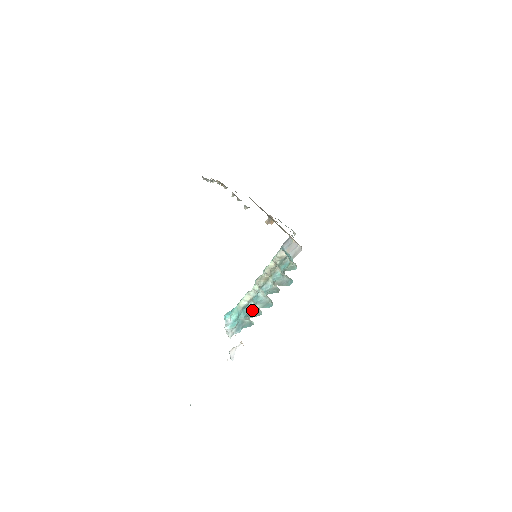
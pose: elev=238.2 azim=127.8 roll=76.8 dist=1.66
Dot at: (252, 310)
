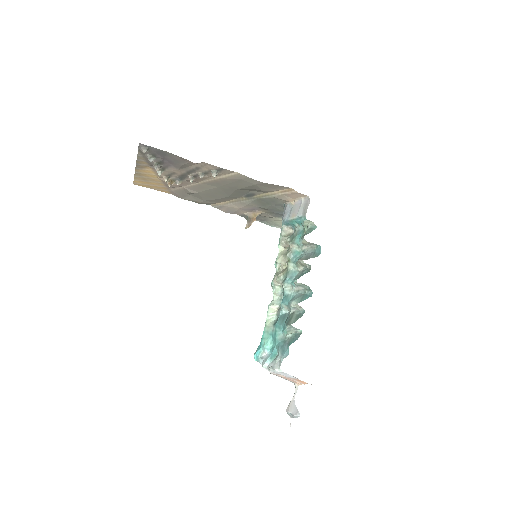
Dot at: (288, 316)
